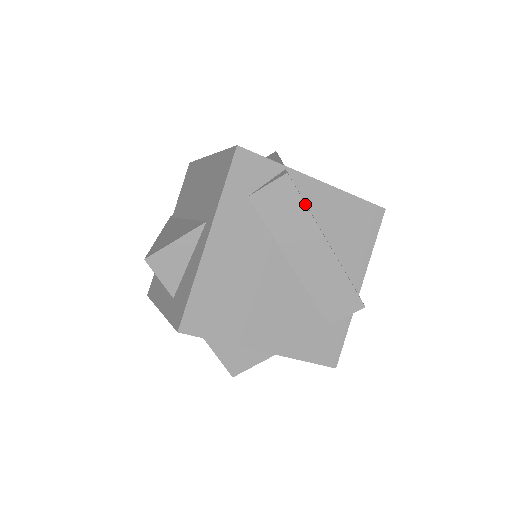
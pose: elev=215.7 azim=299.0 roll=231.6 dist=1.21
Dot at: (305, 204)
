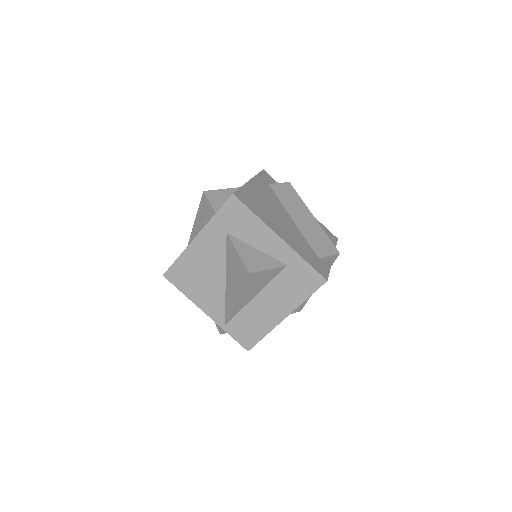
Dot at: (299, 196)
